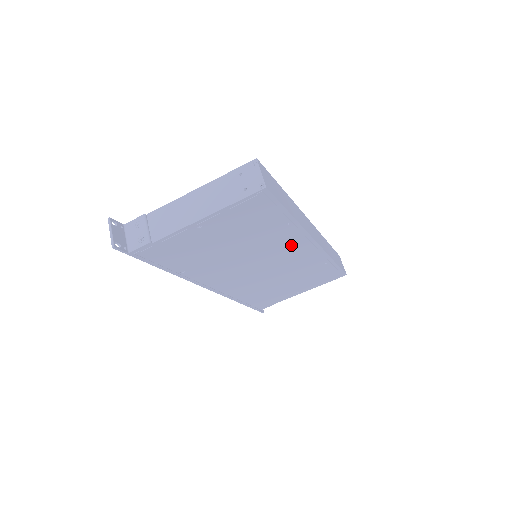
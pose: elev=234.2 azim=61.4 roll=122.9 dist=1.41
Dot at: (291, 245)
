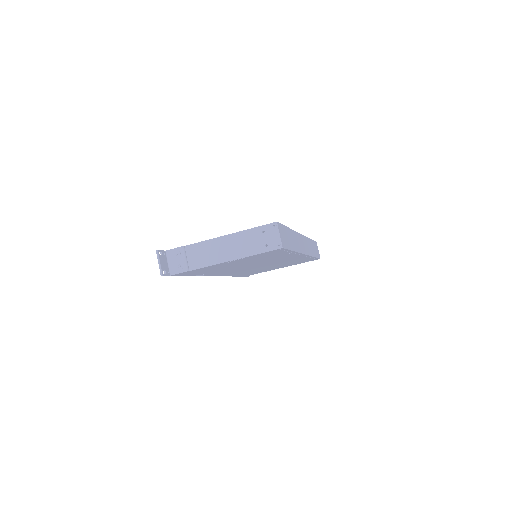
Dot at: (286, 257)
